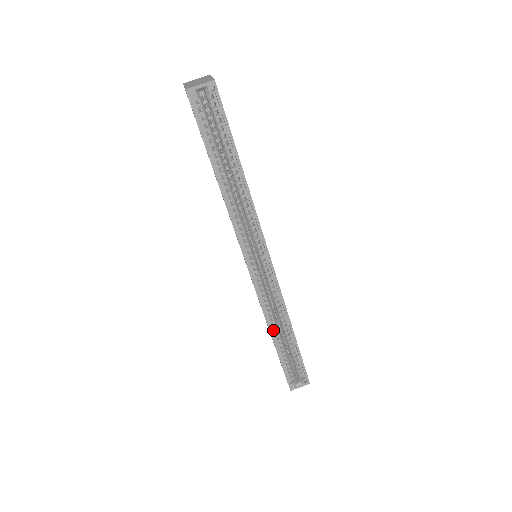
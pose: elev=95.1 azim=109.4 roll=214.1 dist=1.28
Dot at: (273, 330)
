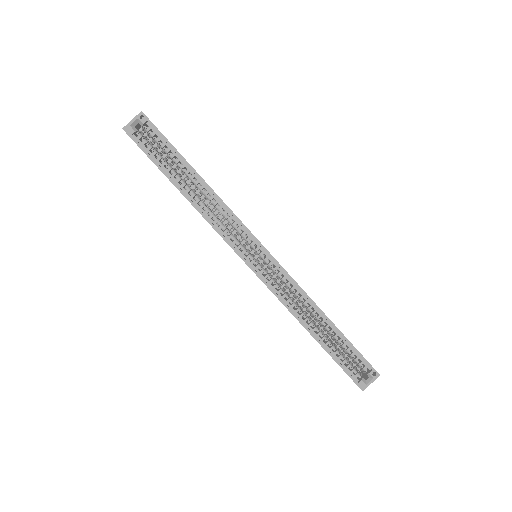
Dot at: (306, 324)
